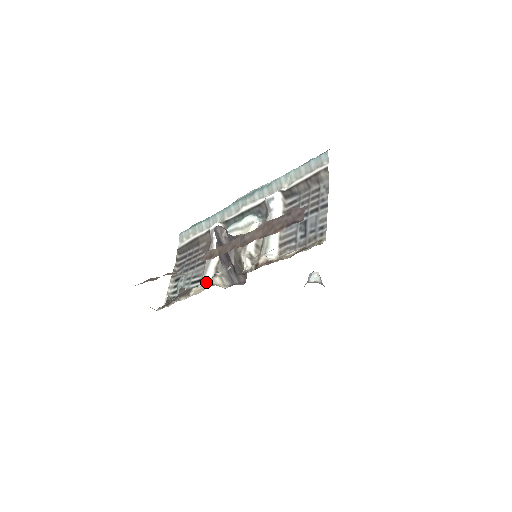
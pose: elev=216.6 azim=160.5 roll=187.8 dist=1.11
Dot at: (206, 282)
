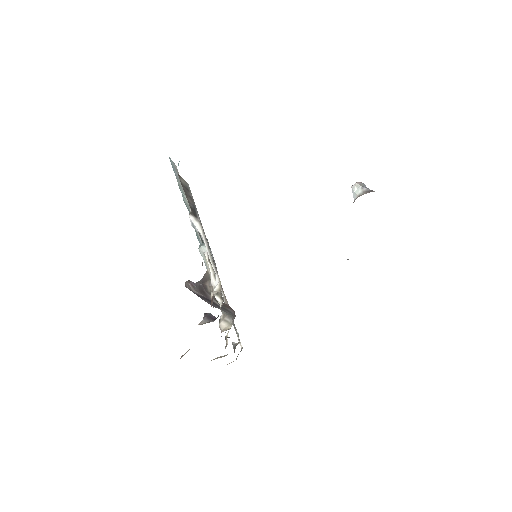
Dot at: occluded
